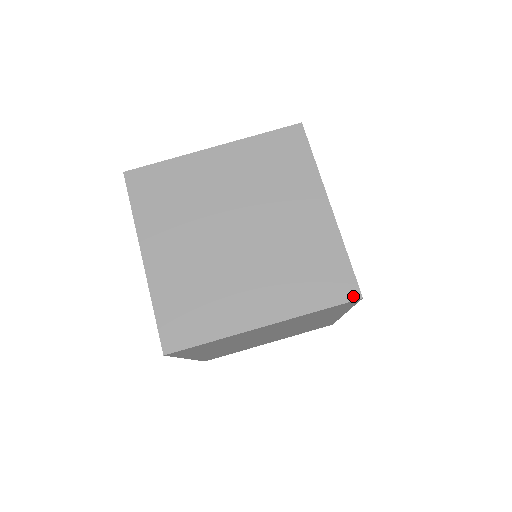
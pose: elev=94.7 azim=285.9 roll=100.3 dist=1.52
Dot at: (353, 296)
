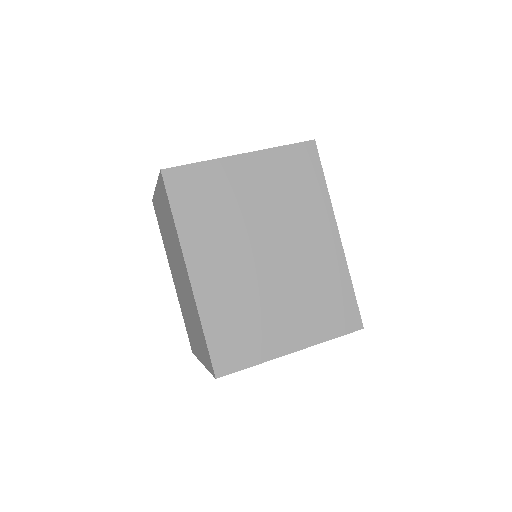
Dot at: (308, 142)
